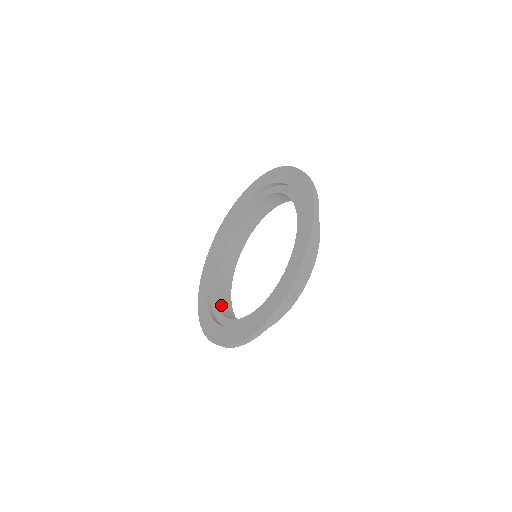
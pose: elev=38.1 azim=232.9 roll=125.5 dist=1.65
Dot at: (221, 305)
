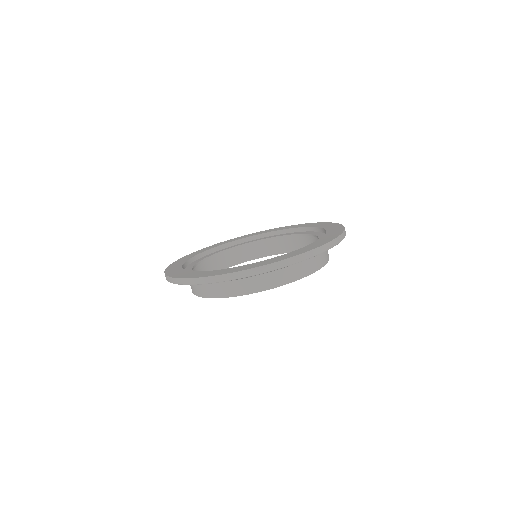
Dot at: occluded
